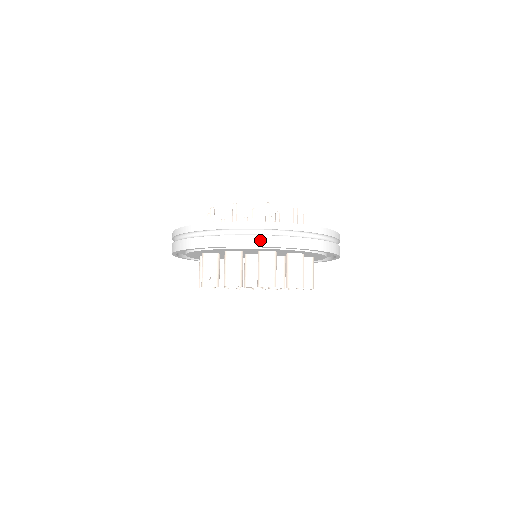
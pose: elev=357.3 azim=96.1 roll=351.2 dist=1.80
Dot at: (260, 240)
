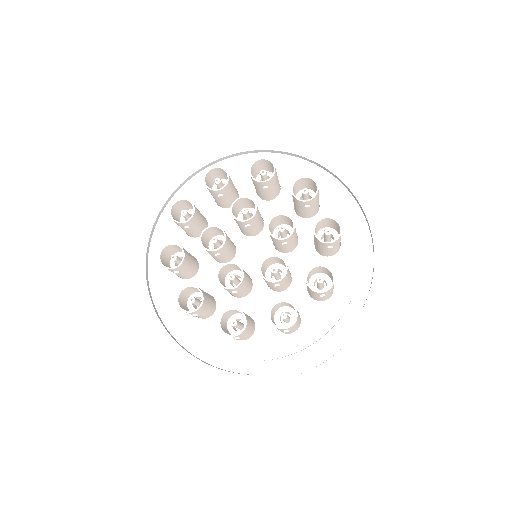
Dot at: occluded
